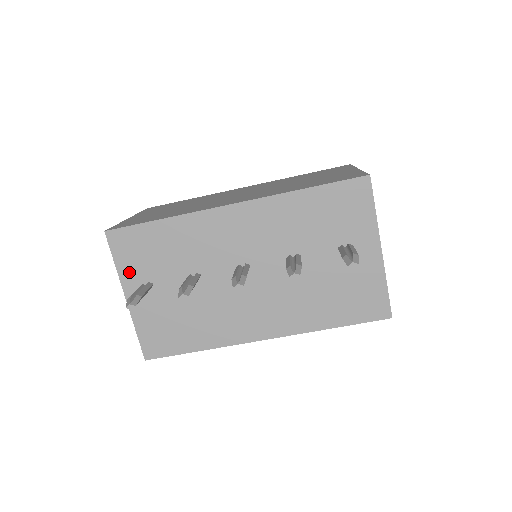
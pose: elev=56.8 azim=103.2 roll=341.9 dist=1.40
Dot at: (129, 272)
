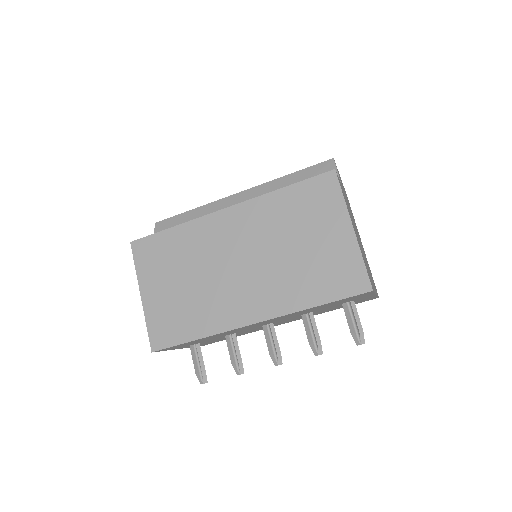
Dot at: occluded
